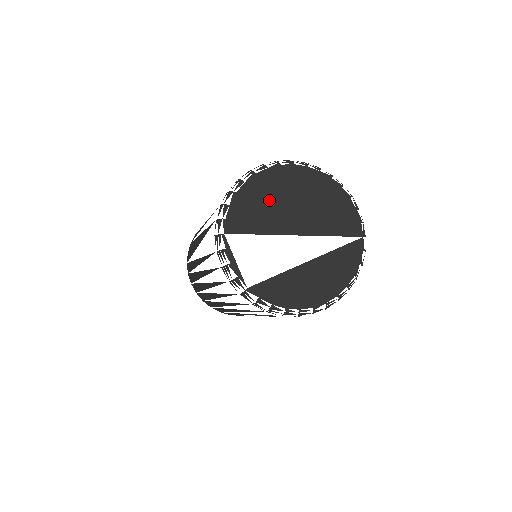
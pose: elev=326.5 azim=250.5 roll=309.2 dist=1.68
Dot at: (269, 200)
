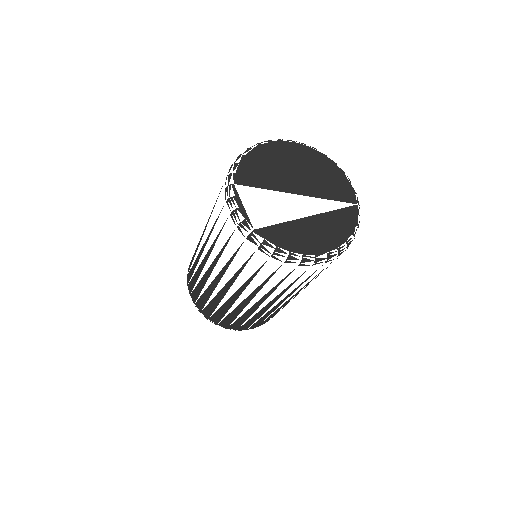
Dot at: (273, 165)
